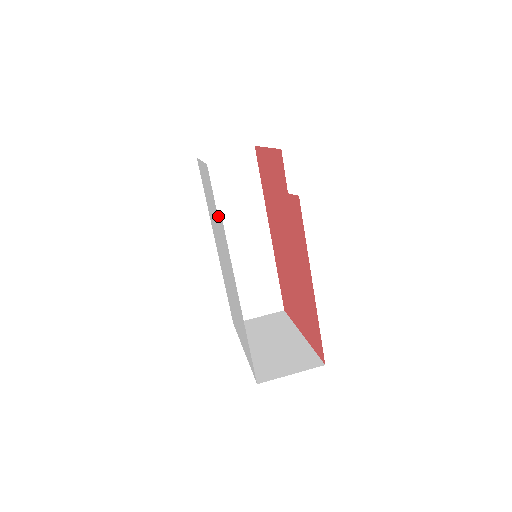
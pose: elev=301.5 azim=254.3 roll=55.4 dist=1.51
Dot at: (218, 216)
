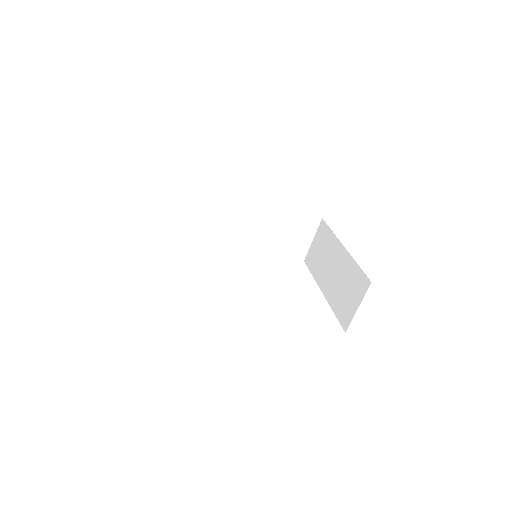
Dot at: occluded
